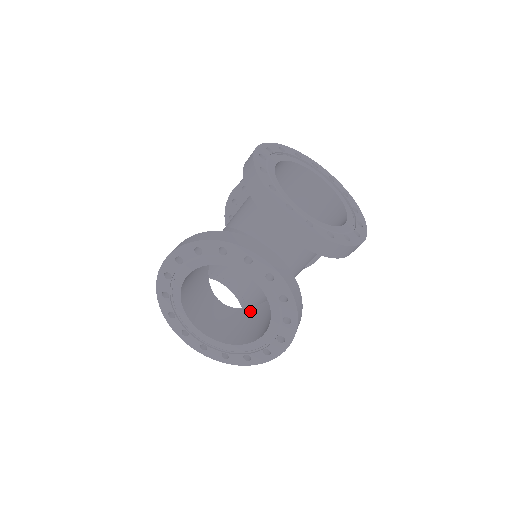
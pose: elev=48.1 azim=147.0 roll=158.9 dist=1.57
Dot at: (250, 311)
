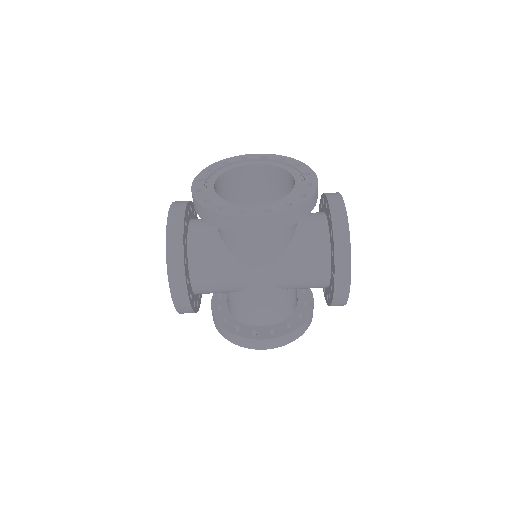
Dot at: (229, 241)
